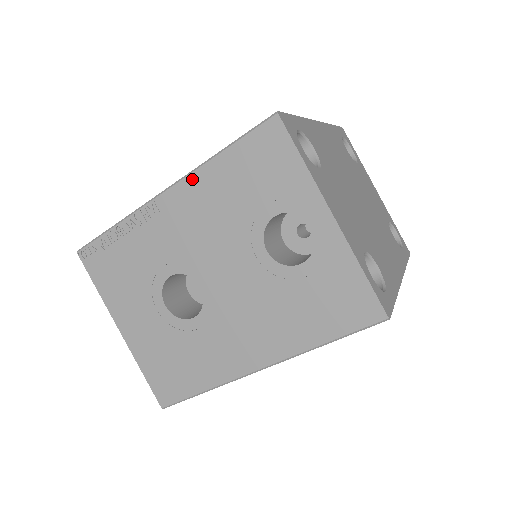
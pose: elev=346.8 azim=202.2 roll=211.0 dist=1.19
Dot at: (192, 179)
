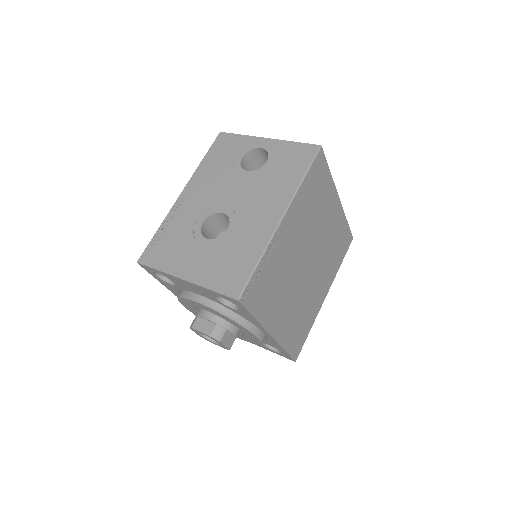
Dot at: (194, 177)
